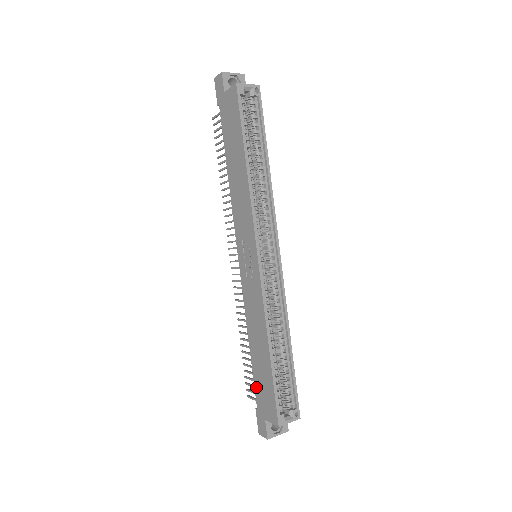
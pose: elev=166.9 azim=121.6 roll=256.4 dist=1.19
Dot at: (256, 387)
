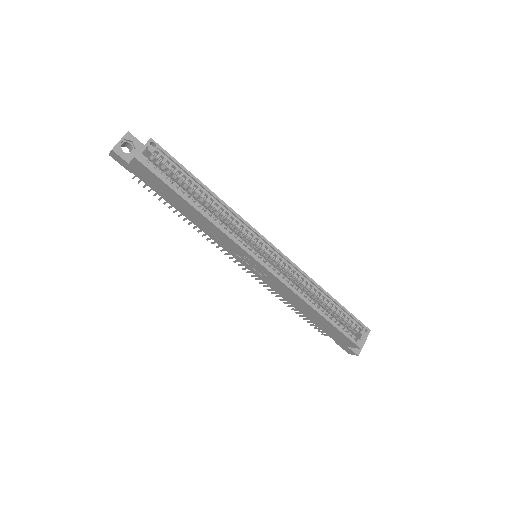
Dot at: (325, 332)
